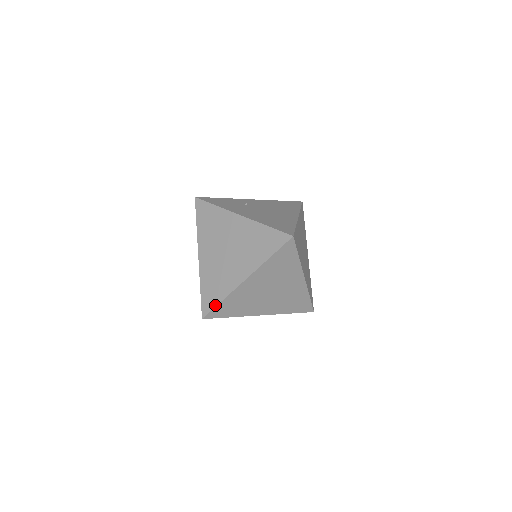
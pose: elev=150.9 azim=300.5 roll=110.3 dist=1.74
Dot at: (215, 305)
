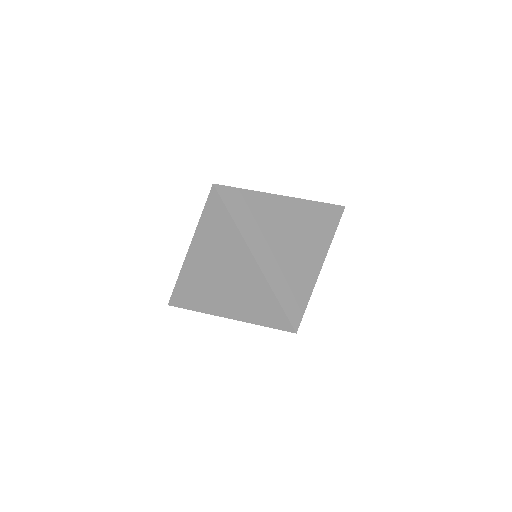
Dot at: (175, 286)
